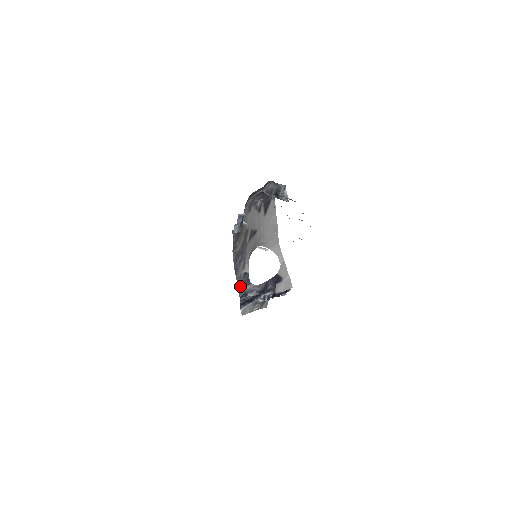
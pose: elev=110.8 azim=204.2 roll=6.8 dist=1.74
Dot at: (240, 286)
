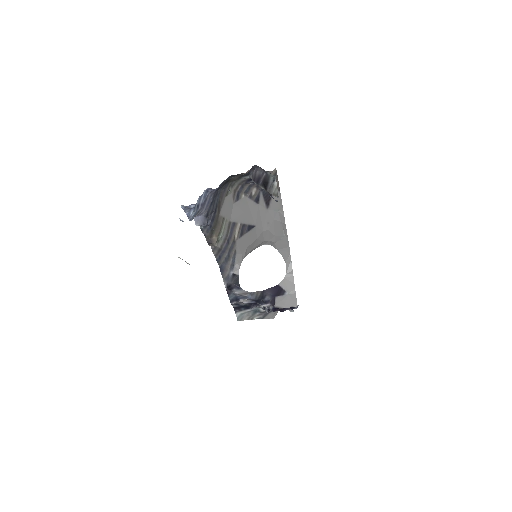
Dot at: (228, 288)
